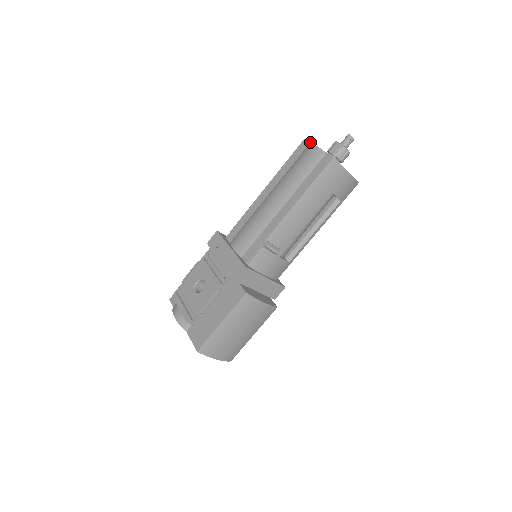
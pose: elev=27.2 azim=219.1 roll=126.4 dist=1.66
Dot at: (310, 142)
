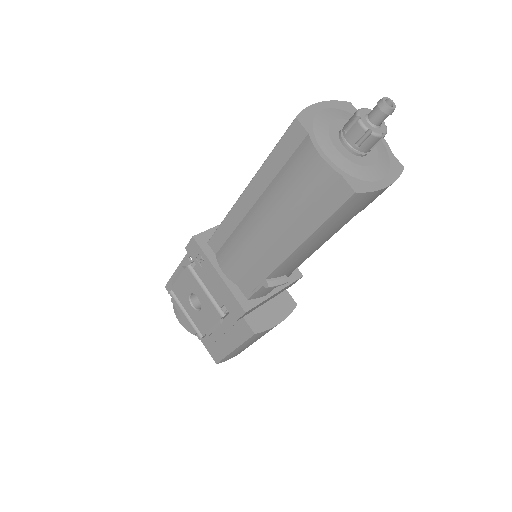
Dot at: (307, 133)
